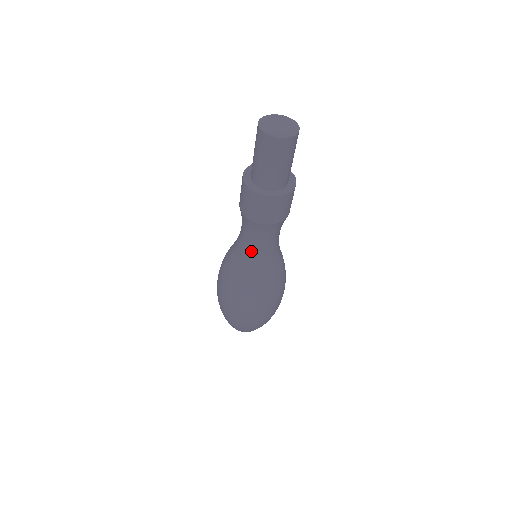
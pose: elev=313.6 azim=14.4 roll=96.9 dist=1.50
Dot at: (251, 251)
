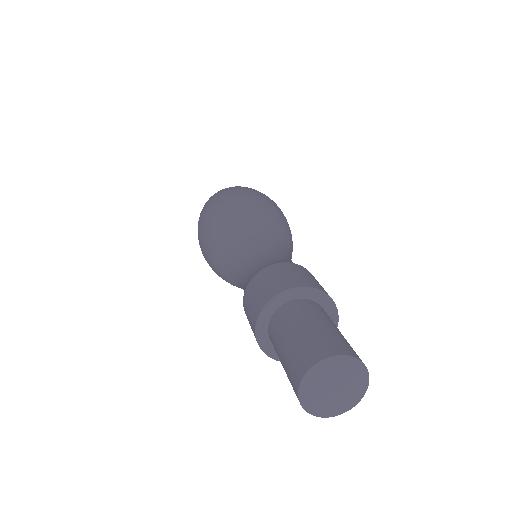
Dot at: (237, 280)
